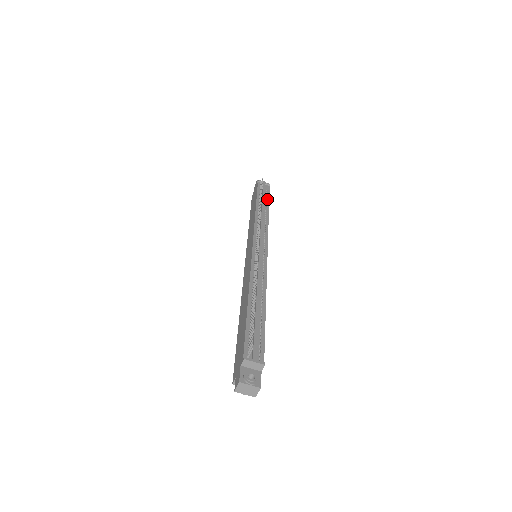
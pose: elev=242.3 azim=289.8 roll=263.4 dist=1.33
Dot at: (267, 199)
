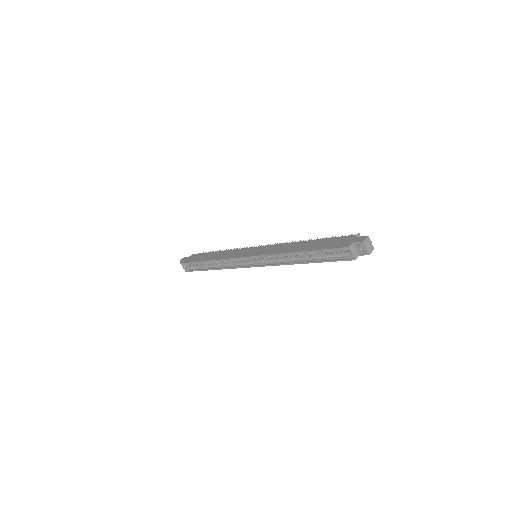
Dot at: occluded
